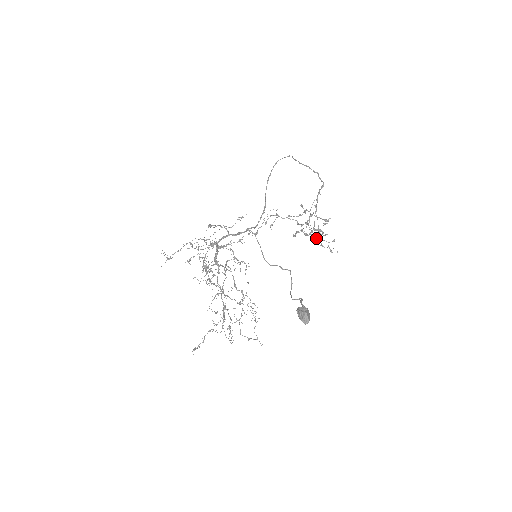
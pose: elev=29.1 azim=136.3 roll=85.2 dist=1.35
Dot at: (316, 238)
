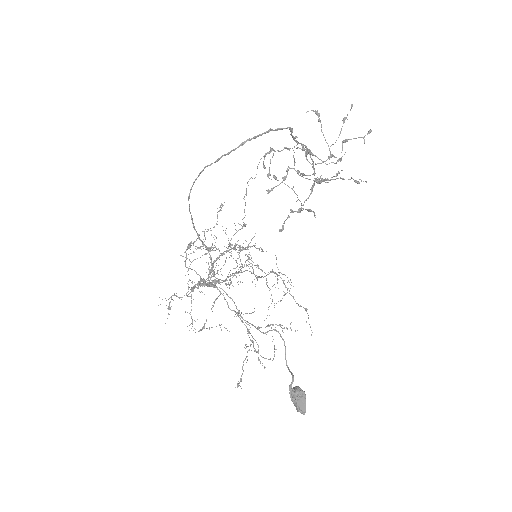
Dot at: occluded
